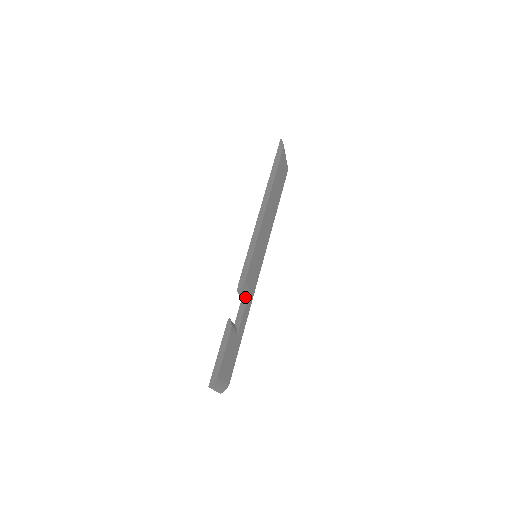
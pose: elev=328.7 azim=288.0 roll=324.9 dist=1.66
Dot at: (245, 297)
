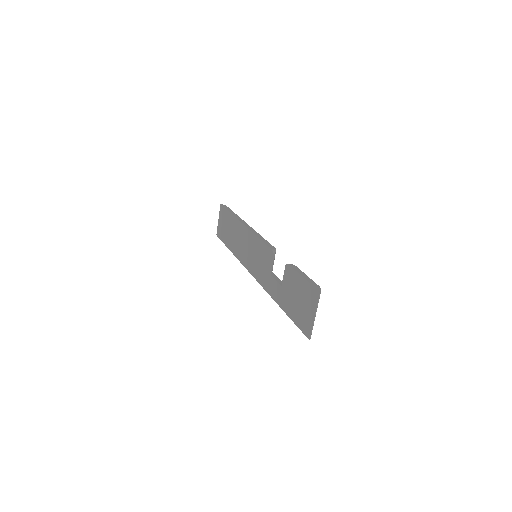
Dot at: (272, 274)
